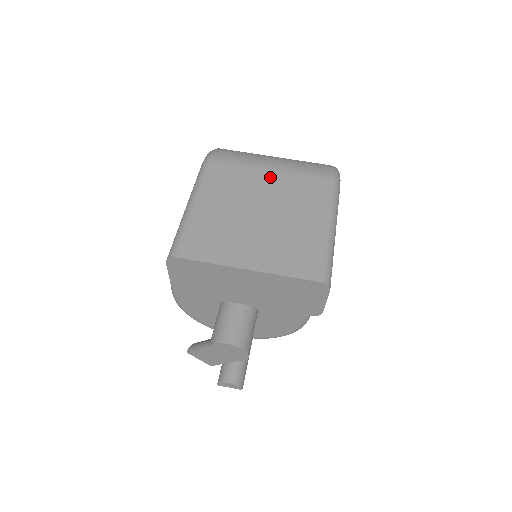
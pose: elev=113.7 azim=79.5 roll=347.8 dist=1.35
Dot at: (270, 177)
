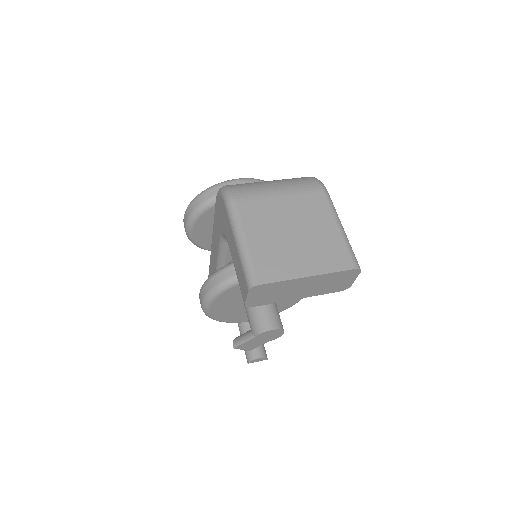
Dot at: (283, 201)
